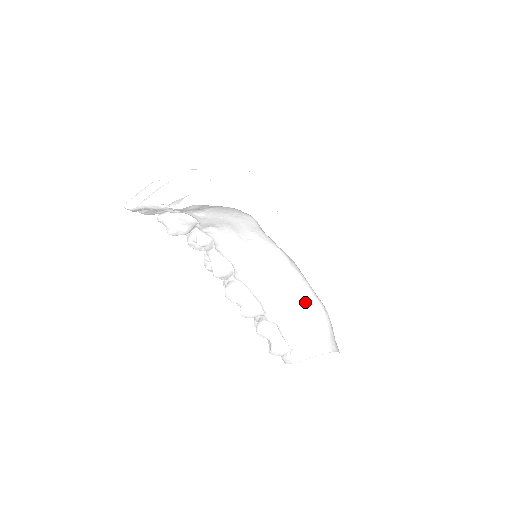
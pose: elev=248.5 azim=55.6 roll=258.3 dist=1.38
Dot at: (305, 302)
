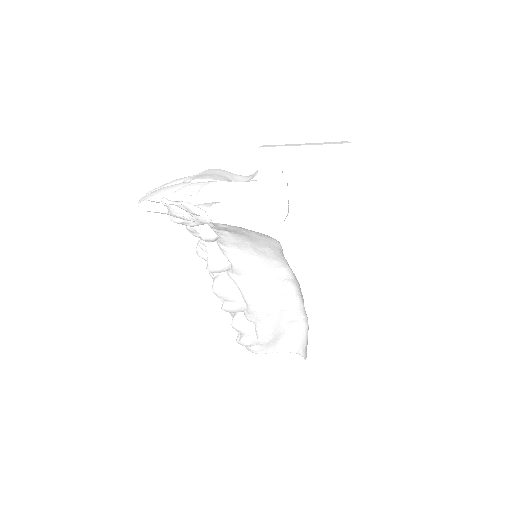
Dot at: (290, 311)
